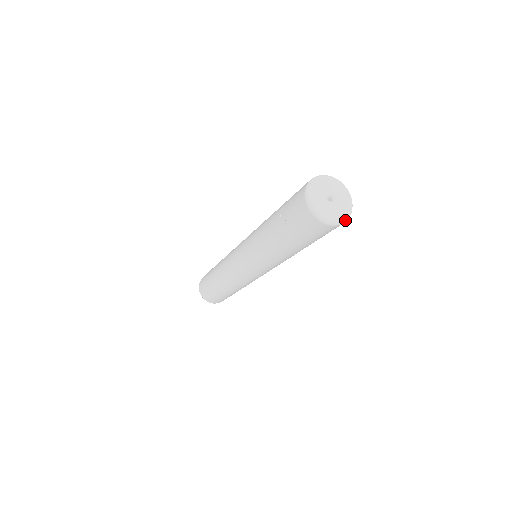
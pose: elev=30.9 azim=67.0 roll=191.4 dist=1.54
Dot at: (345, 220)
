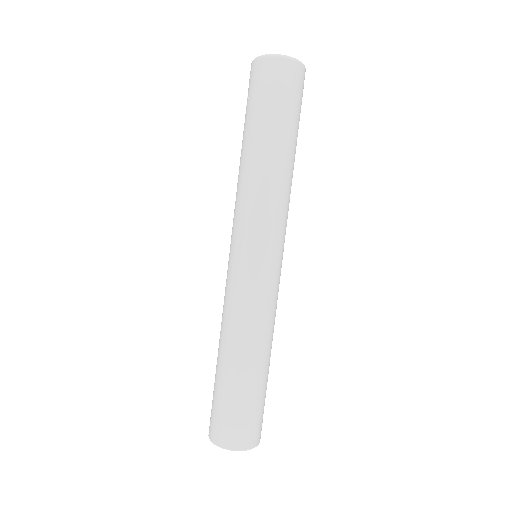
Dot at: (298, 60)
